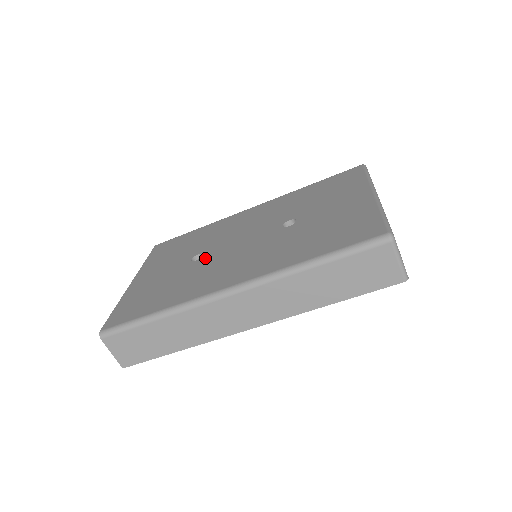
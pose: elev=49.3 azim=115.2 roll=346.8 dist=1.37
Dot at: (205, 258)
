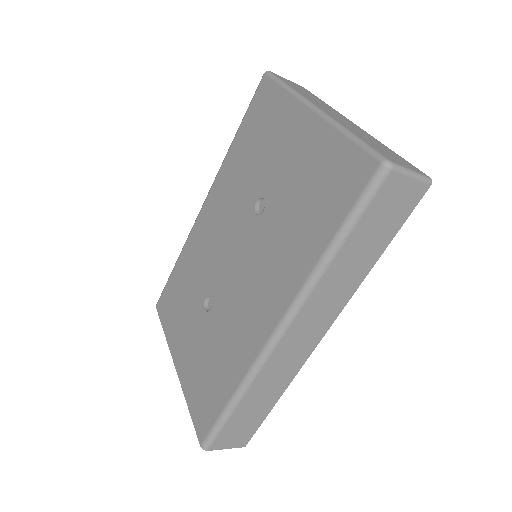
Dot at: (217, 301)
